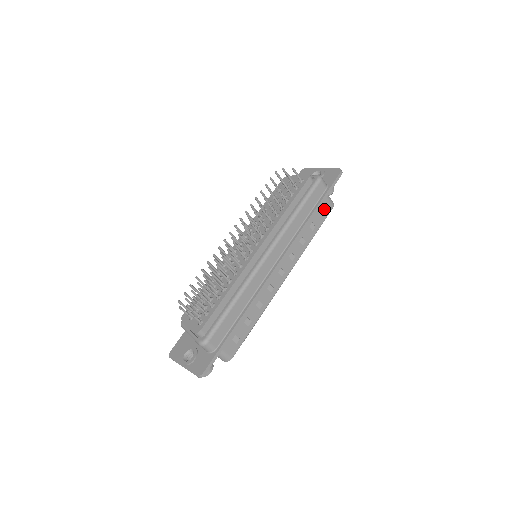
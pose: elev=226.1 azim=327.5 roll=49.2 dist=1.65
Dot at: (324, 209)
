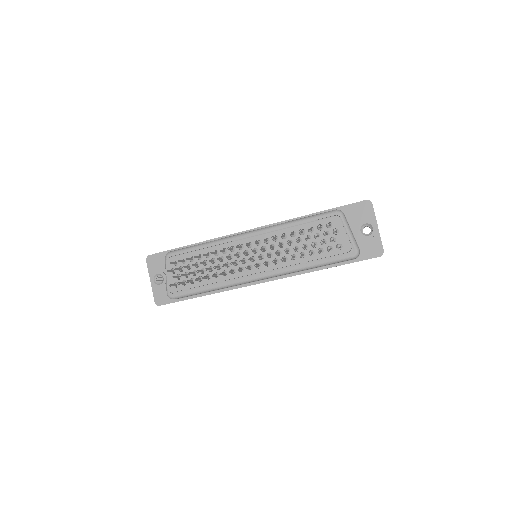
Dot at: occluded
